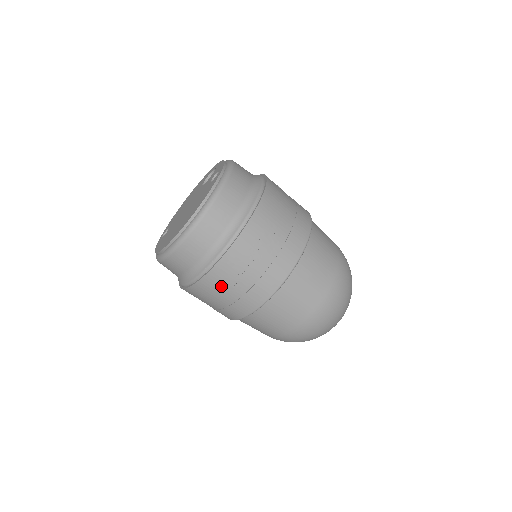
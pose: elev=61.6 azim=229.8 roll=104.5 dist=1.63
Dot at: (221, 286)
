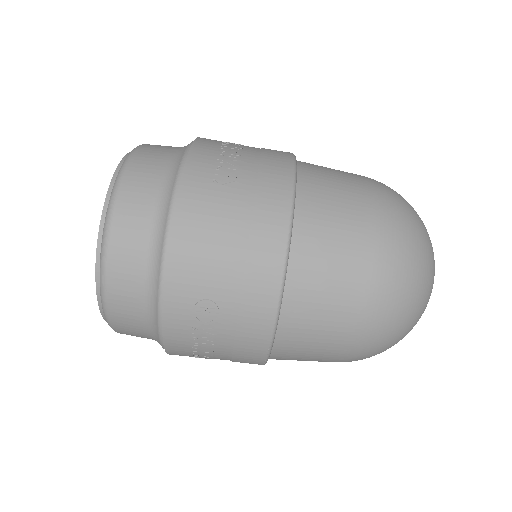
Dot at: (217, 176)
